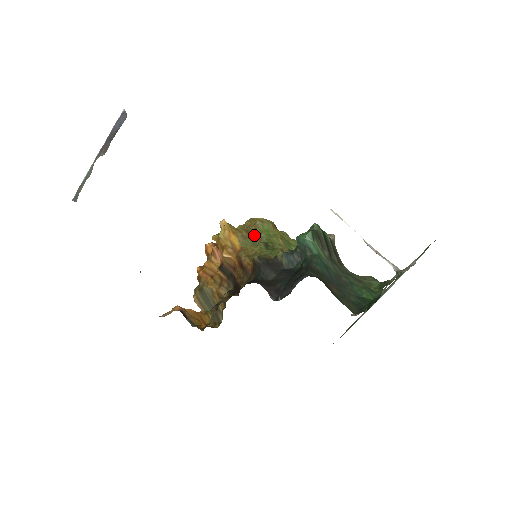
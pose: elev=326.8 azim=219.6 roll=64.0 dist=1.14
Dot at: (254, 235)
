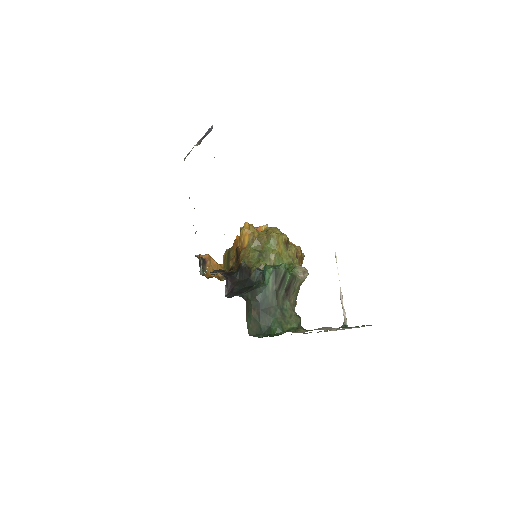
Dot at: (261, 243)
